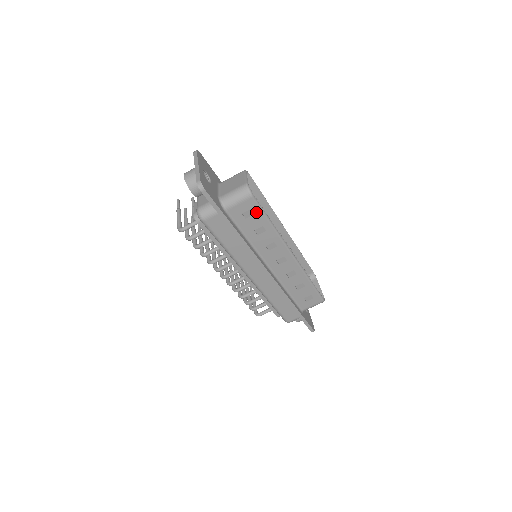
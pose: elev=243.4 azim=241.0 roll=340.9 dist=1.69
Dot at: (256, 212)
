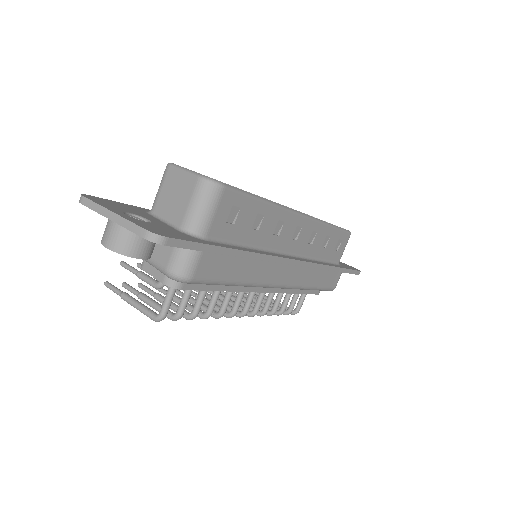
Dot at: (240, 203)
